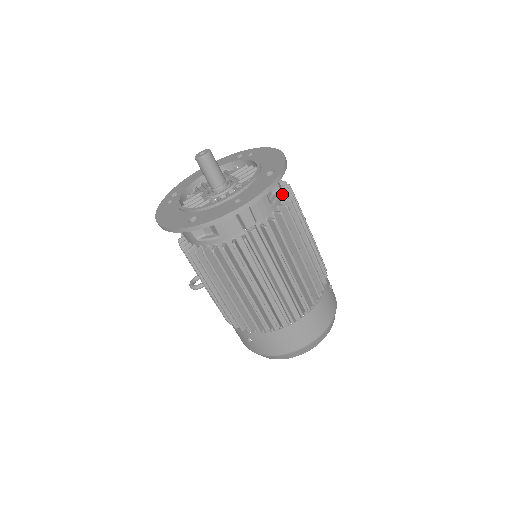
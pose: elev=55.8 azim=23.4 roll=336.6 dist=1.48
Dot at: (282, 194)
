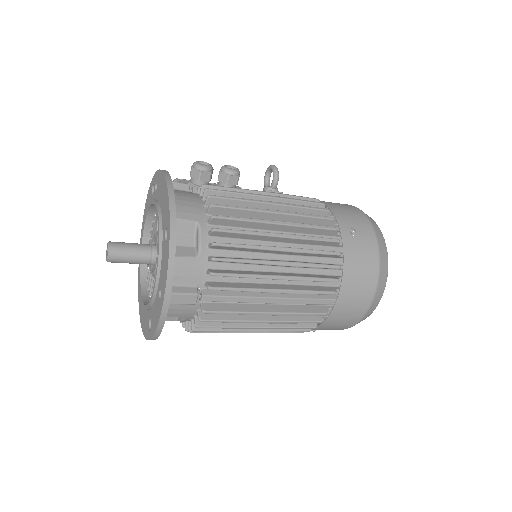
Dot at: (206, 222)
